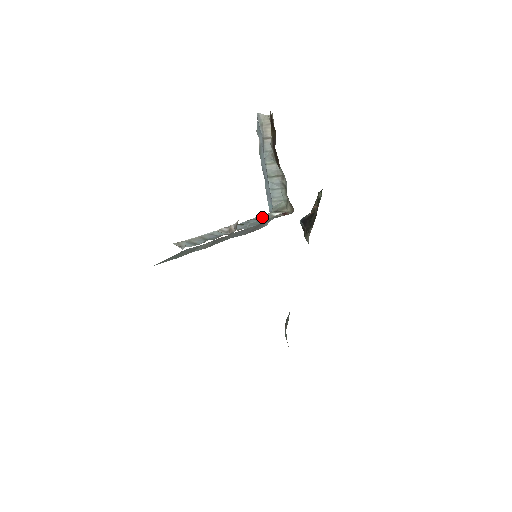
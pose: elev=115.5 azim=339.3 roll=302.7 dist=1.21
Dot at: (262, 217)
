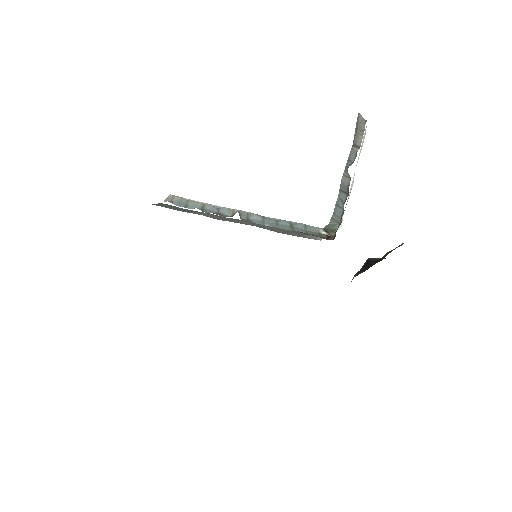
Dot at: (303, 226)
